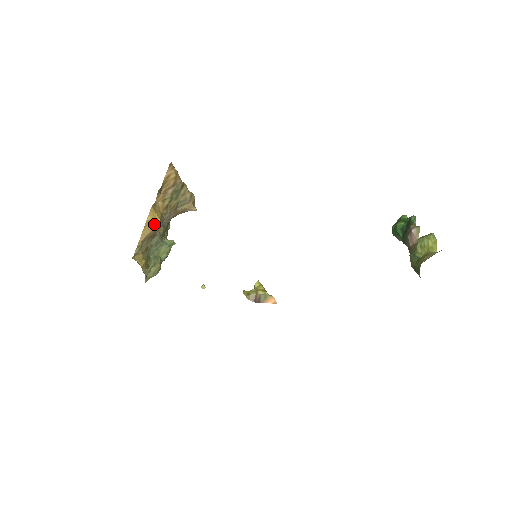
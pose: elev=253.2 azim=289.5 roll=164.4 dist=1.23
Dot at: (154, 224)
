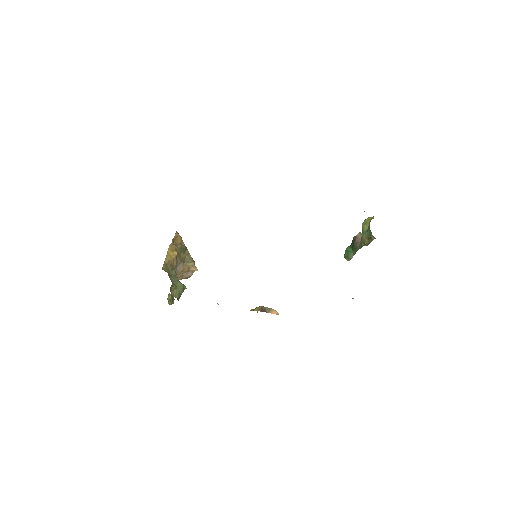
Dot at: (173, 255)
